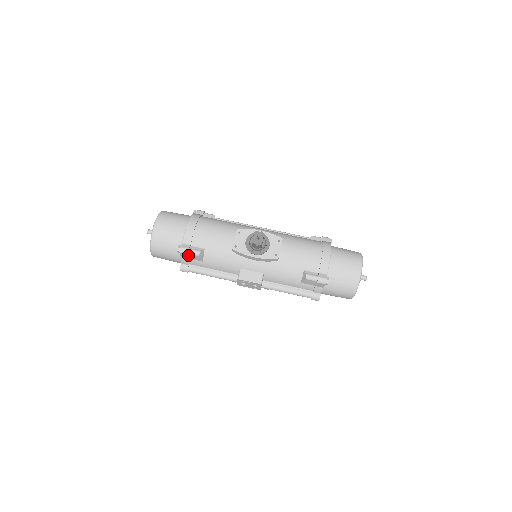
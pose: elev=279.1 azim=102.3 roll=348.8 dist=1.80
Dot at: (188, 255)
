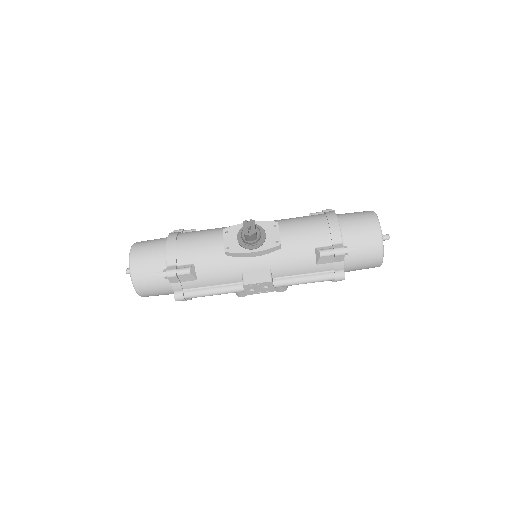
Dot at: (177, 277)
